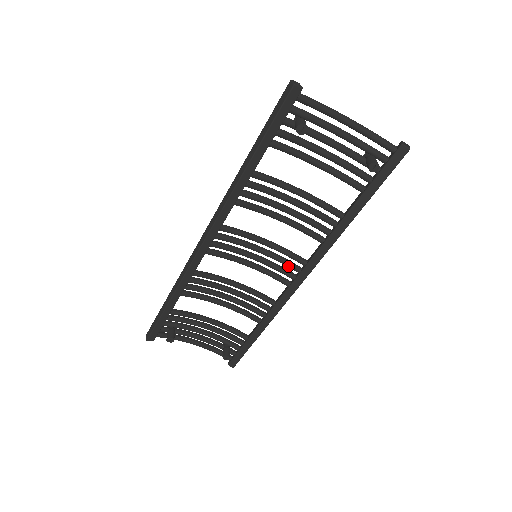
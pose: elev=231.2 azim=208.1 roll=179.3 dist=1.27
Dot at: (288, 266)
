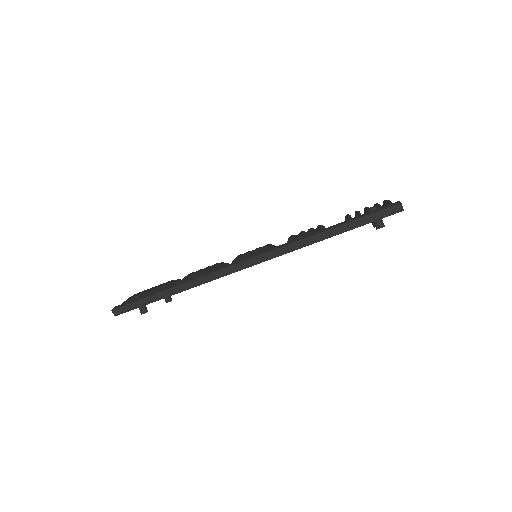
Dot at: occluded
